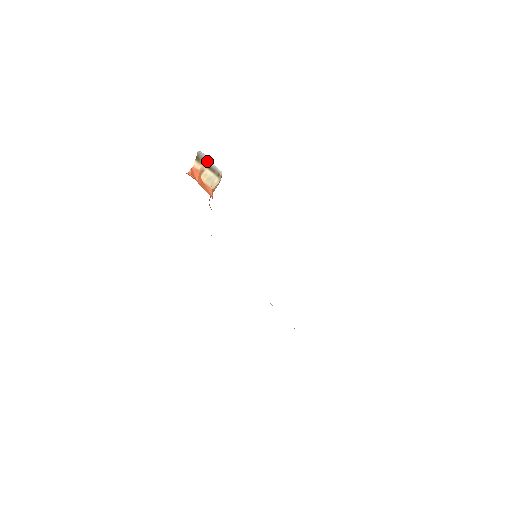
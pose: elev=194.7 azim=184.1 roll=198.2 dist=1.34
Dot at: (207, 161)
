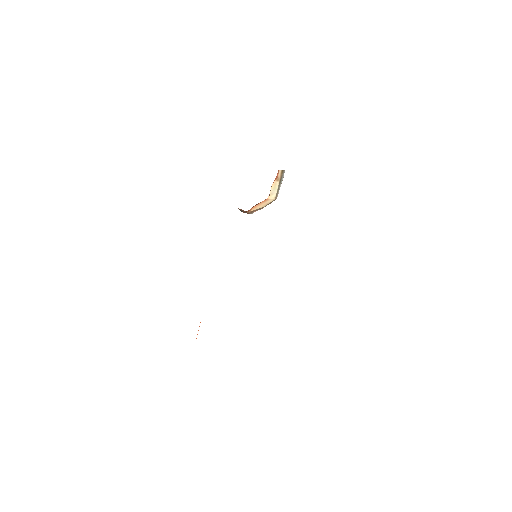
Dot at: (281, 181)
